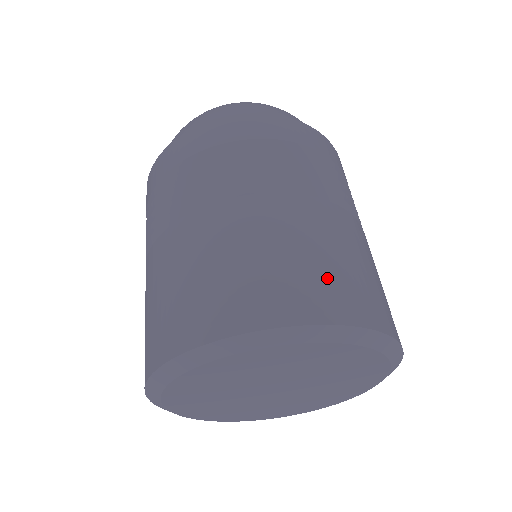
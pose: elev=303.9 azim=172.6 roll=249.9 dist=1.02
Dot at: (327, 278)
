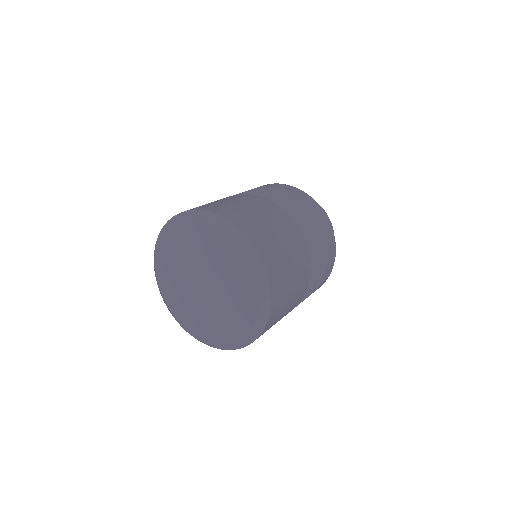
Dot at: occluded
